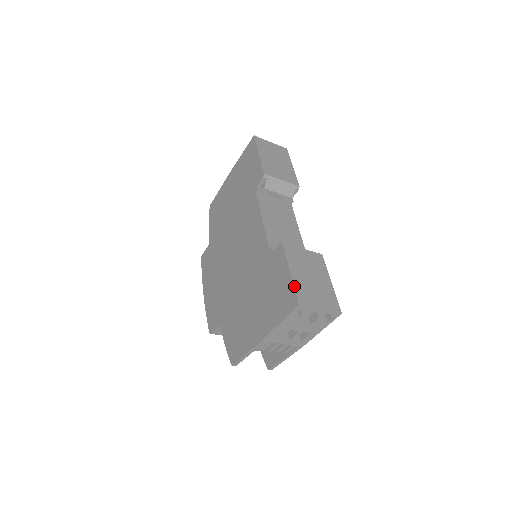
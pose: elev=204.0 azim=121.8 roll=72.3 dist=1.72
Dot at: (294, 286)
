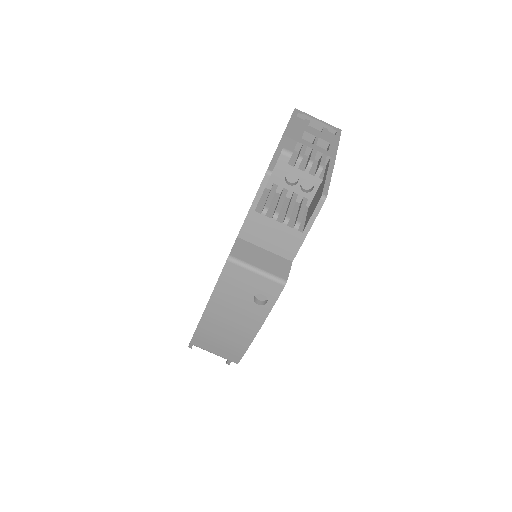
Dot at: occluded
